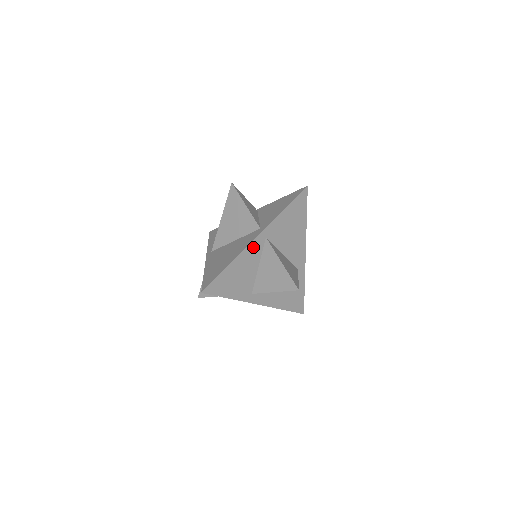
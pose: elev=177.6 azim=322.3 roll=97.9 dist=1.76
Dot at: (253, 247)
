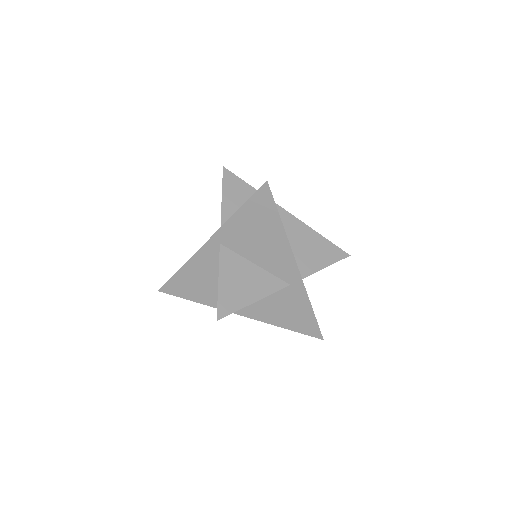
Dot at: (206, 253)
